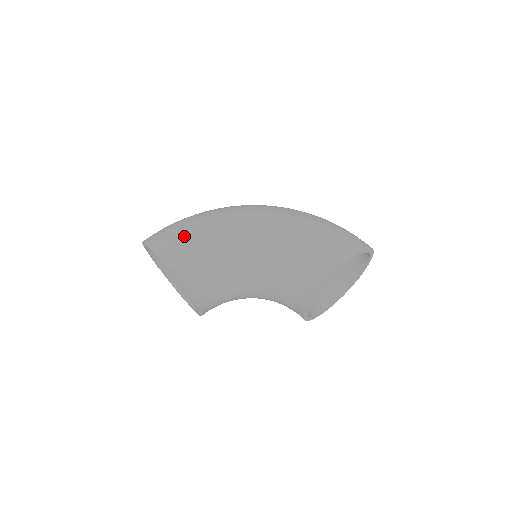
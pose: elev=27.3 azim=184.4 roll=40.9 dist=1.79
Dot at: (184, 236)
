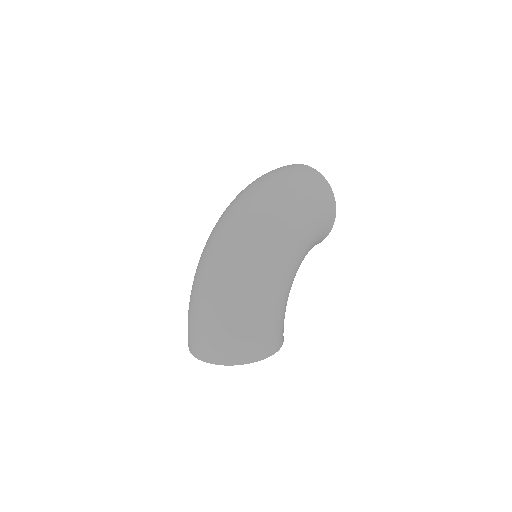
Dot at: (270, 325)
